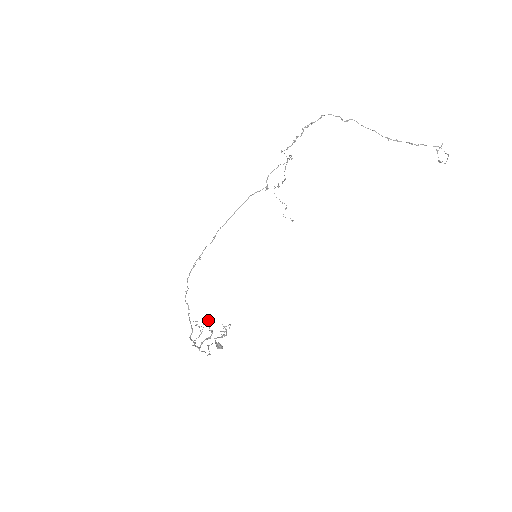
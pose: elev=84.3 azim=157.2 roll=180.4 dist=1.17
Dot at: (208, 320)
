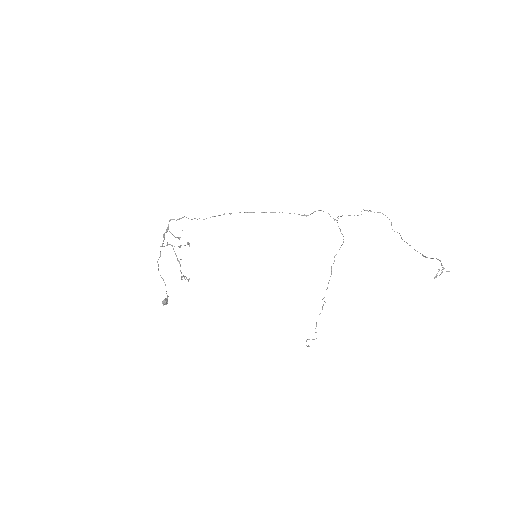
Dot at: (188, 244)
